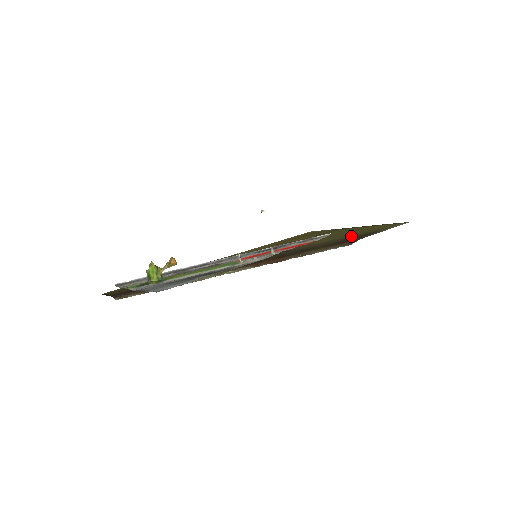
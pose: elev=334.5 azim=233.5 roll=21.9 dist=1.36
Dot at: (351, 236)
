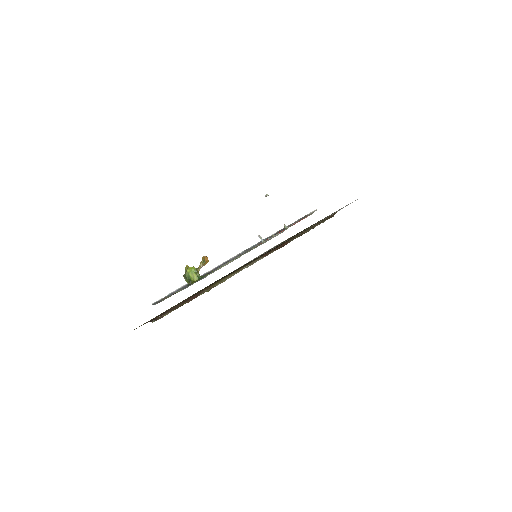
Dot at: occluded
